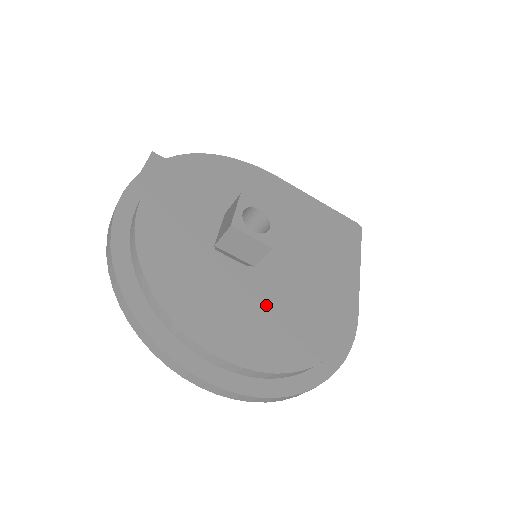
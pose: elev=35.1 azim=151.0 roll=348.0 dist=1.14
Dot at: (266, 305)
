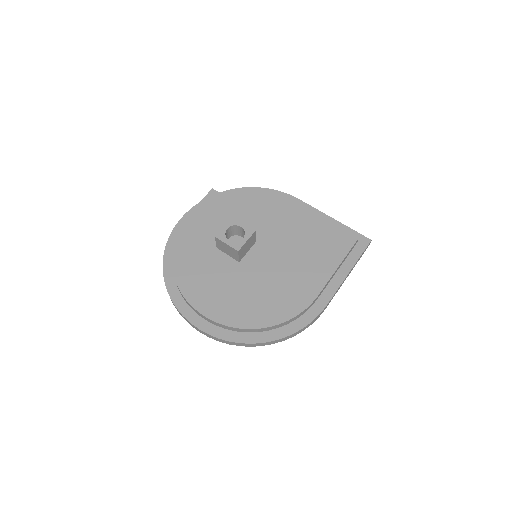
Dot at: (241, 286)
